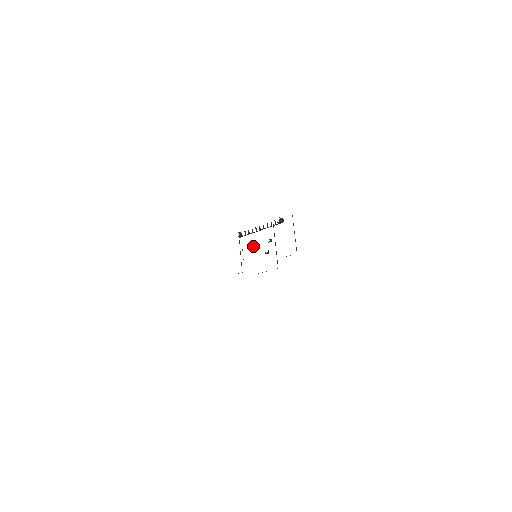
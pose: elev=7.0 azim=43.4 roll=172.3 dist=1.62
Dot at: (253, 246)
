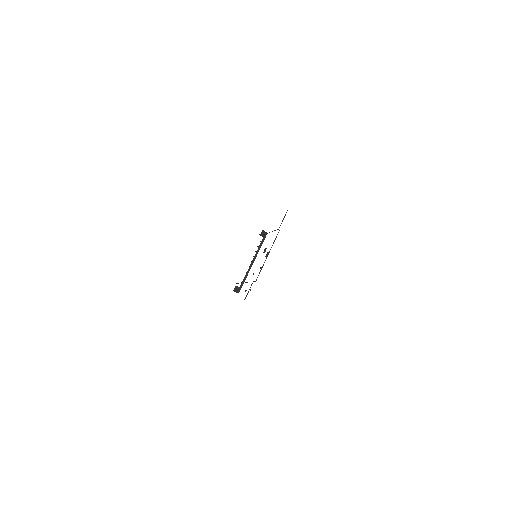
Dot at: (253, 274)
